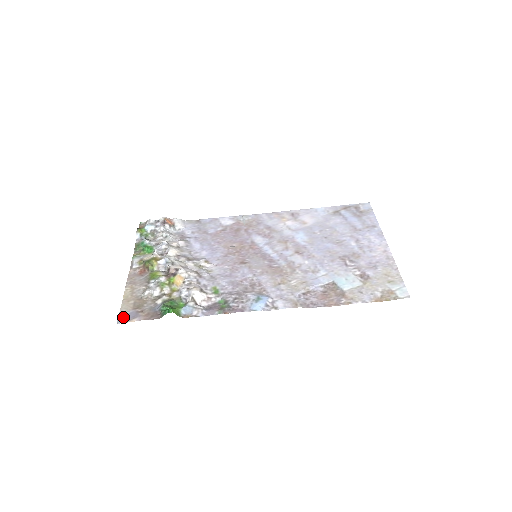
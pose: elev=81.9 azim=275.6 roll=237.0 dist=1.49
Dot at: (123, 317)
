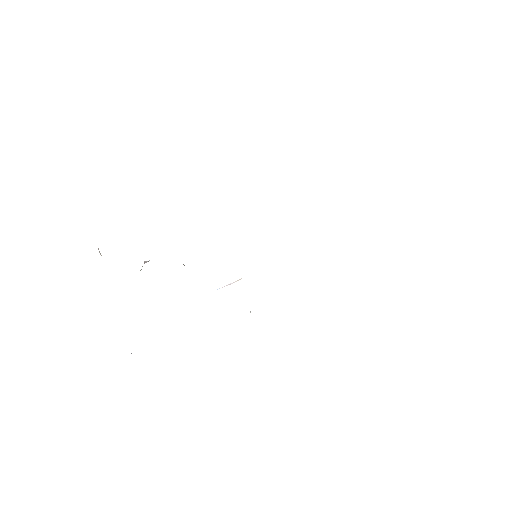
Dot at: occluded
